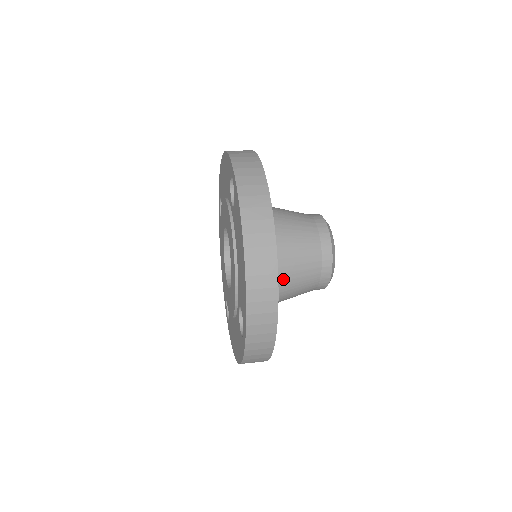
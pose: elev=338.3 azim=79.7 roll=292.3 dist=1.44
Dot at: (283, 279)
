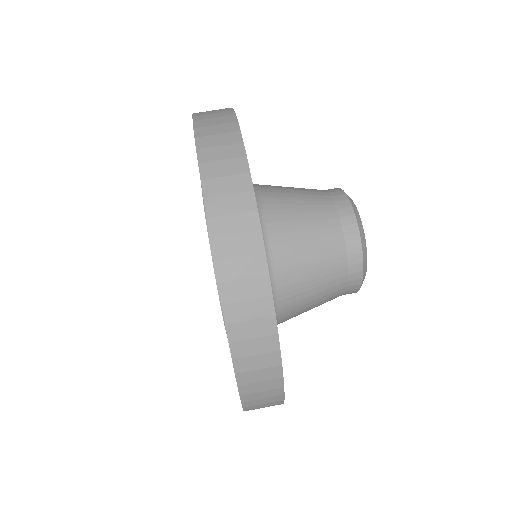
Dot at: occluded
